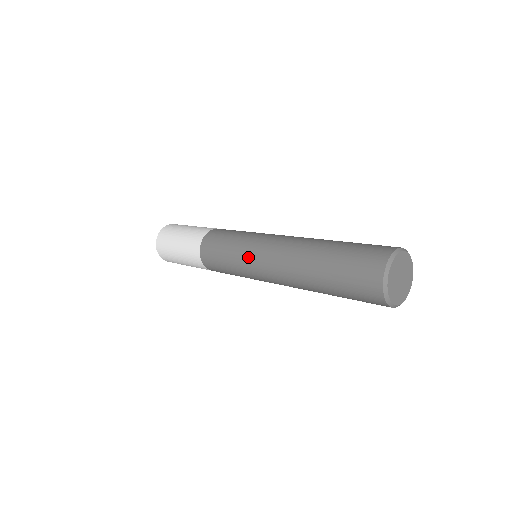
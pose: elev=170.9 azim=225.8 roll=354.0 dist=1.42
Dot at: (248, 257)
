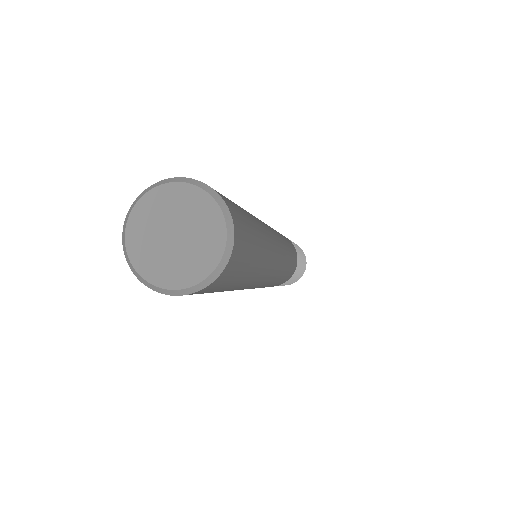
Dot at: occluded
